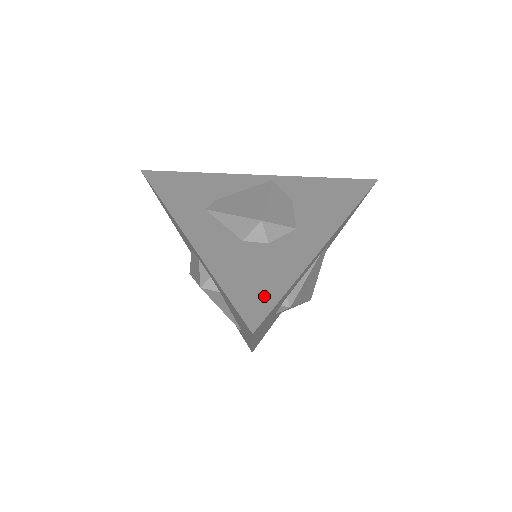
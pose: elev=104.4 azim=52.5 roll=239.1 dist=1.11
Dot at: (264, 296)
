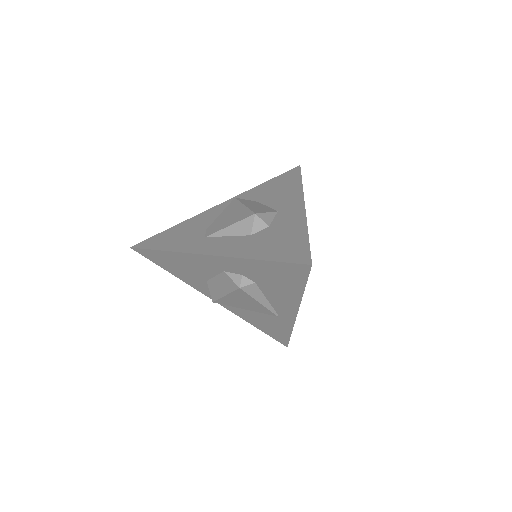
Dot at: (297, 247)
